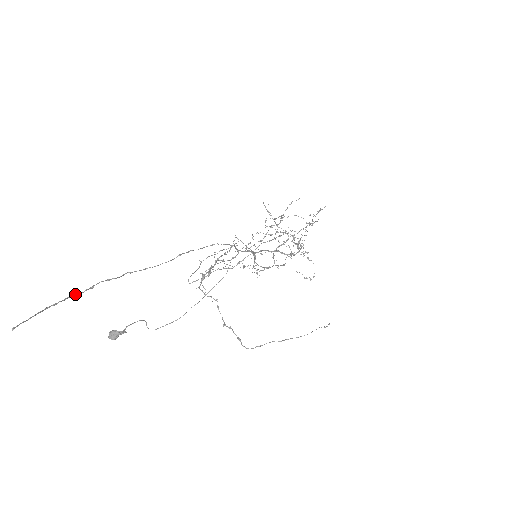
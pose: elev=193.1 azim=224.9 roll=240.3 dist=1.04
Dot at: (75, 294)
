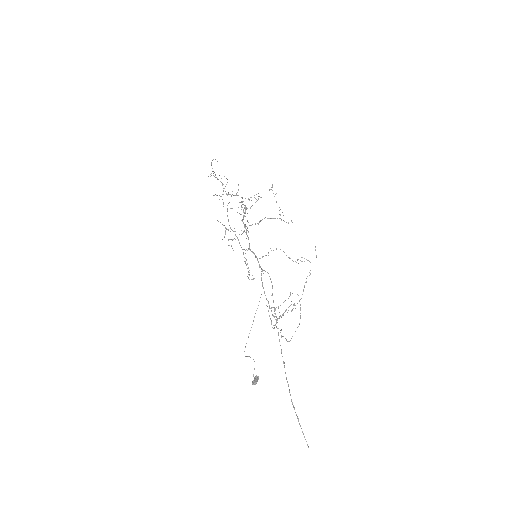
Dot at: occluded
